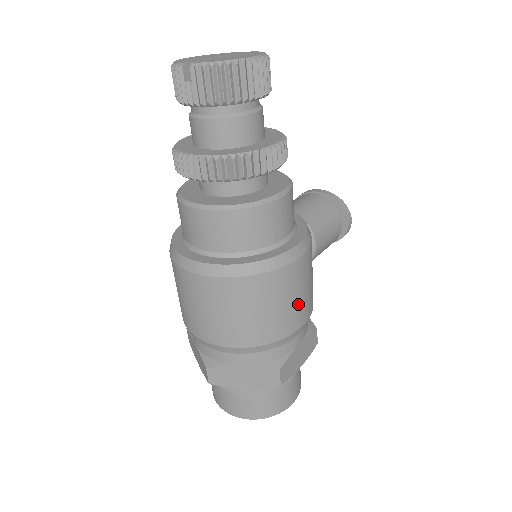
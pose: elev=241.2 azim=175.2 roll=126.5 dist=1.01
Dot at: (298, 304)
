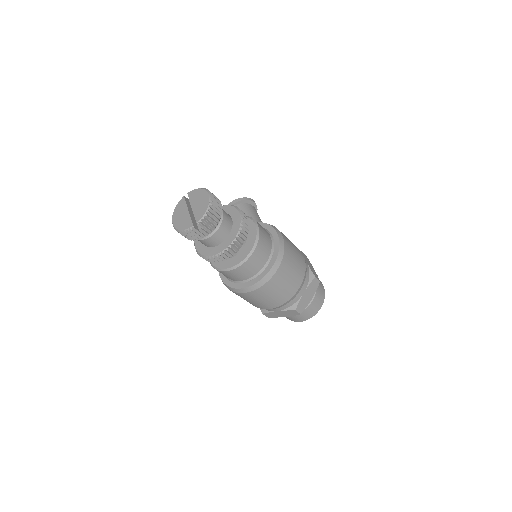
Dot at: (296, 250)
